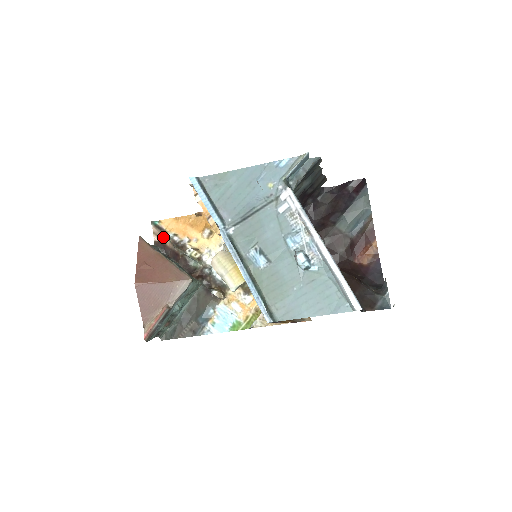
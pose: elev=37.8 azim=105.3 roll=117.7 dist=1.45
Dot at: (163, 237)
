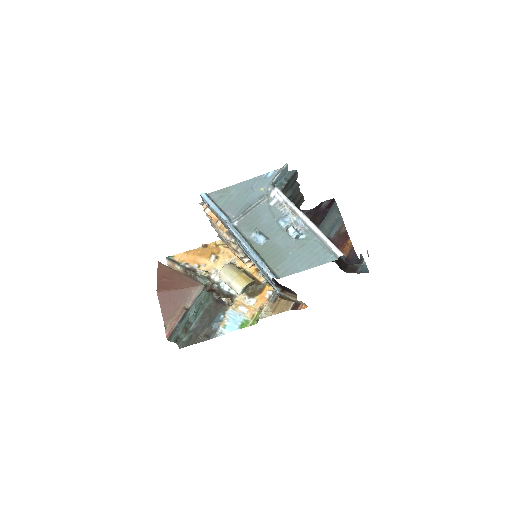
Dot at: (176, 267)
